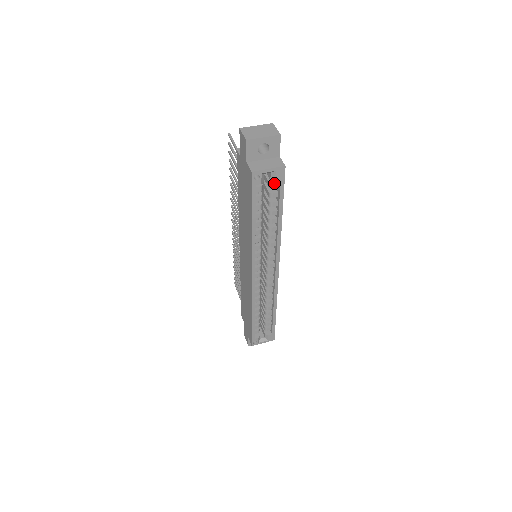
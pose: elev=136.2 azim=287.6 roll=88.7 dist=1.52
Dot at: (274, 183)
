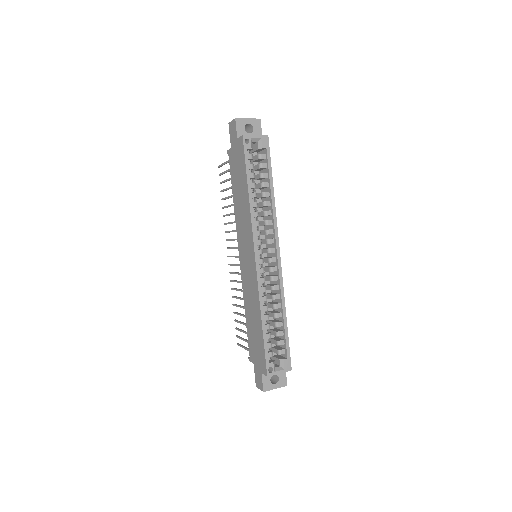
Dot at: (262, 154)
